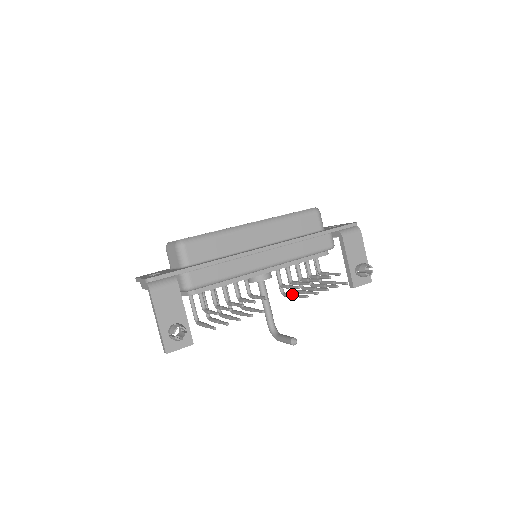
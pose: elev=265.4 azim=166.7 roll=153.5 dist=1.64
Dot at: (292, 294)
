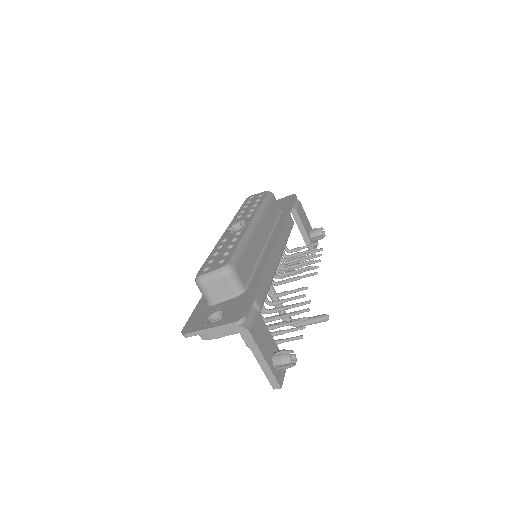
Dot at: (293, 279)
